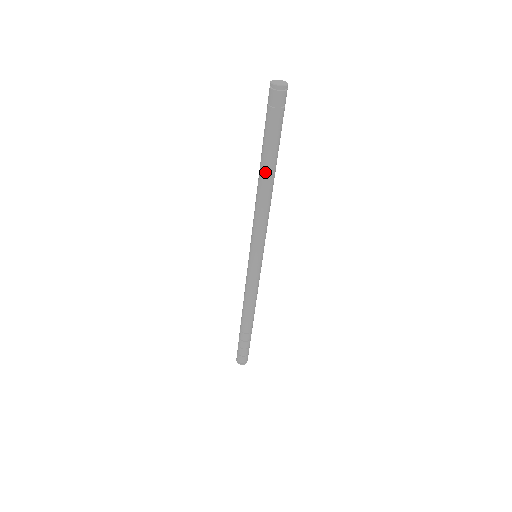
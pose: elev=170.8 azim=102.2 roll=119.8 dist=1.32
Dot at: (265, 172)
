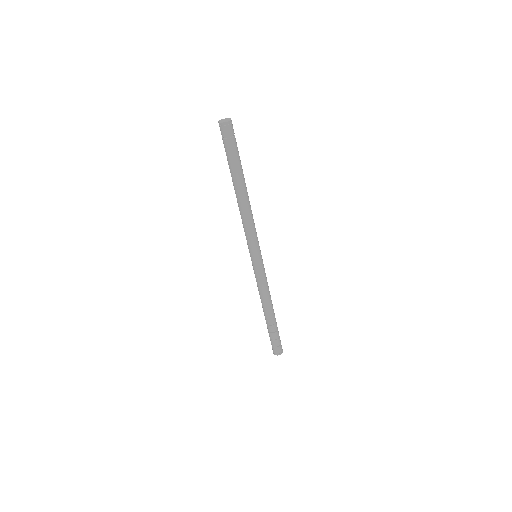
Dot at: (234, 187)
